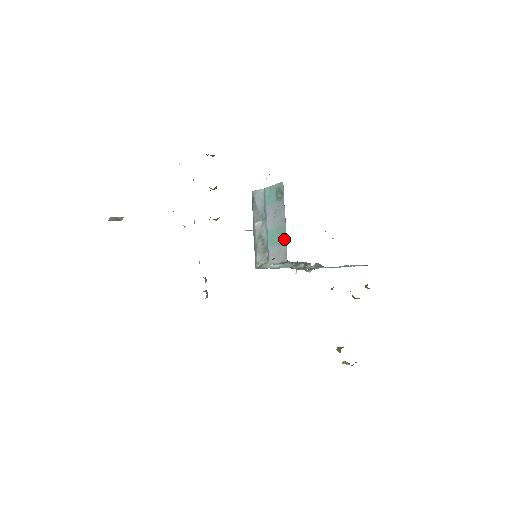
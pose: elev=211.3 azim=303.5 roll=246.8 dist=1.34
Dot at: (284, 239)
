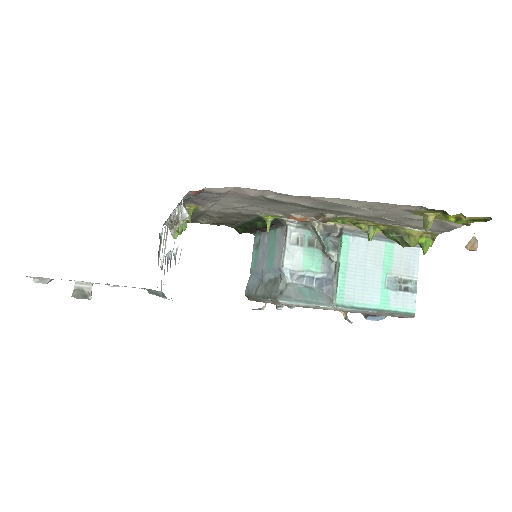
Dot at: (275, 233)
